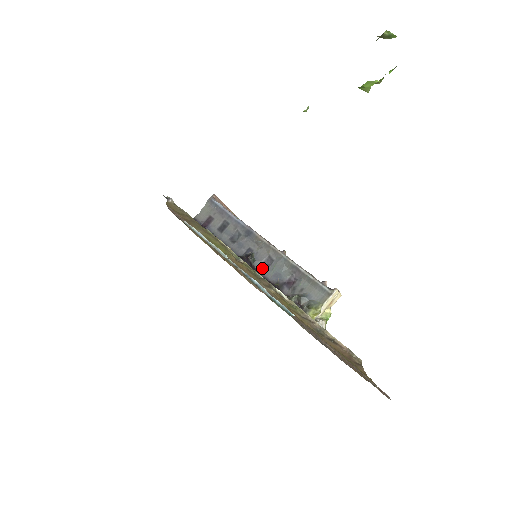
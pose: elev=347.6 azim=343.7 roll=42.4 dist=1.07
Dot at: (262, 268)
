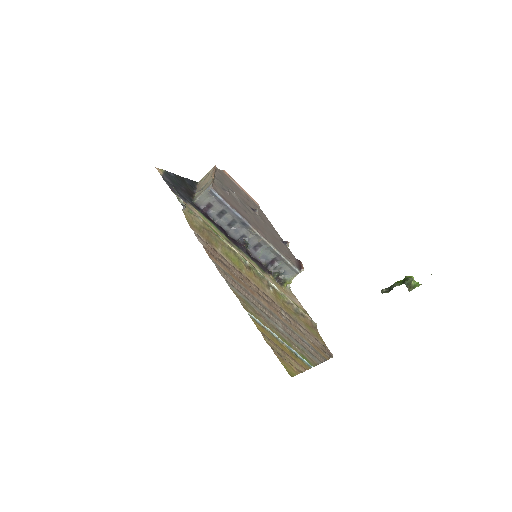
Dot at: (253, 250)
